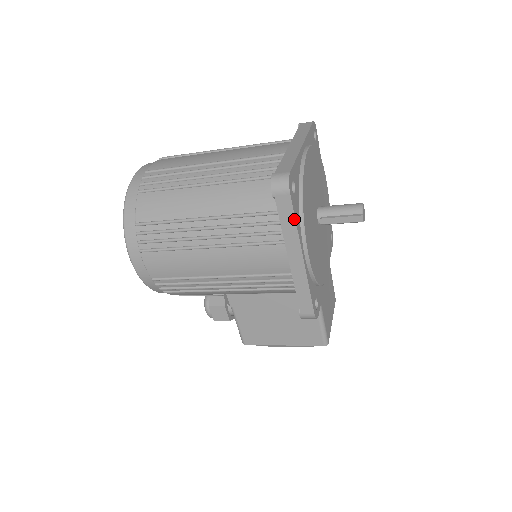
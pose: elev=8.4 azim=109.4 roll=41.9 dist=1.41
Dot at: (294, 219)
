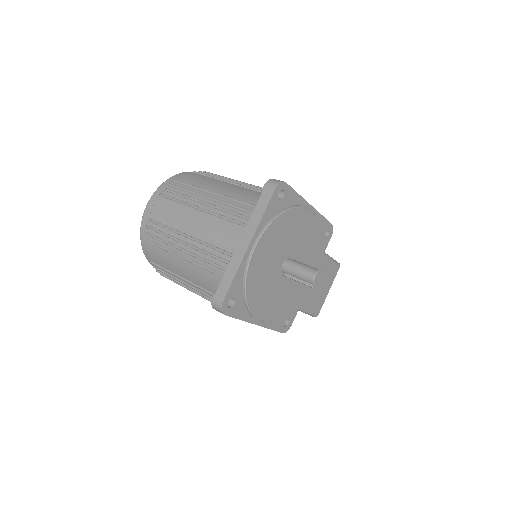
Dot at: occluded
